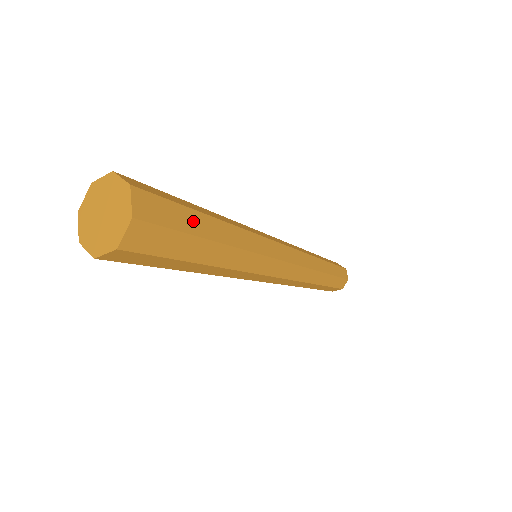
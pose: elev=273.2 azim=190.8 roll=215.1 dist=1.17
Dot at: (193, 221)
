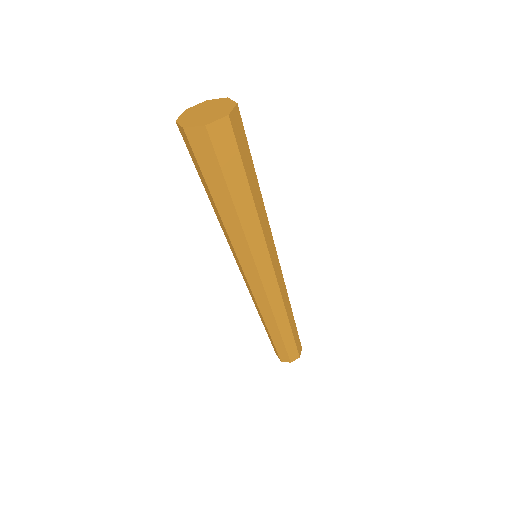
Dot at: (249, 166)
